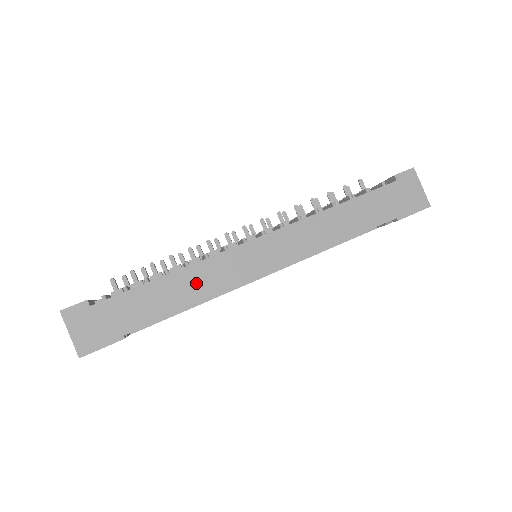
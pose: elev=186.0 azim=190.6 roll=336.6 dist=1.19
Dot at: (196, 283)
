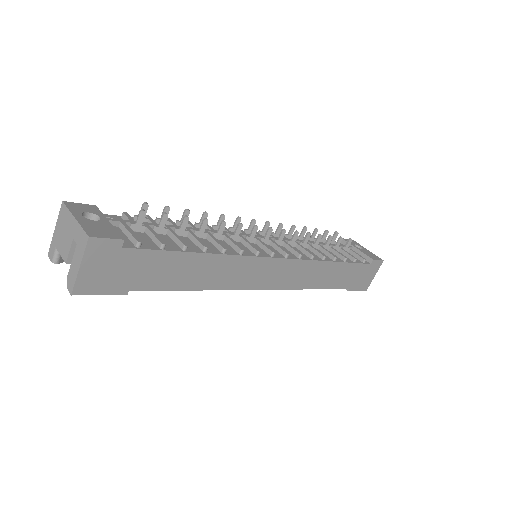
Dot at: (218, 272)
